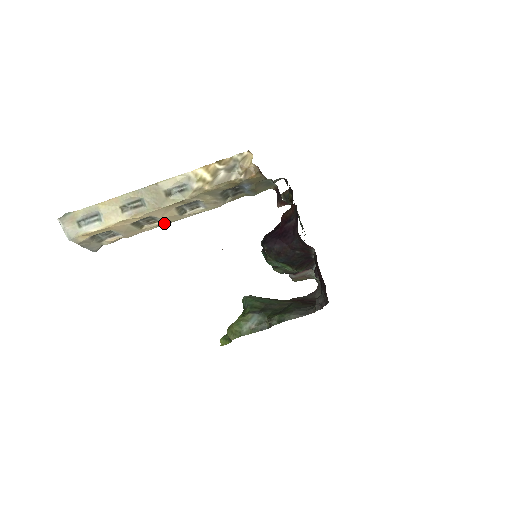
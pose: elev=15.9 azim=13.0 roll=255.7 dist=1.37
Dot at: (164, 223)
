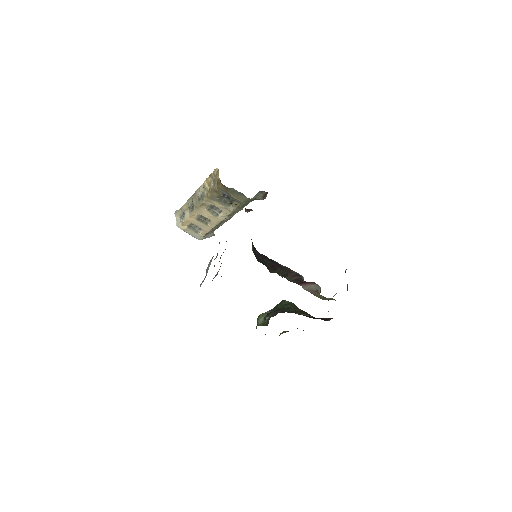
Dot at: (216, 223)
